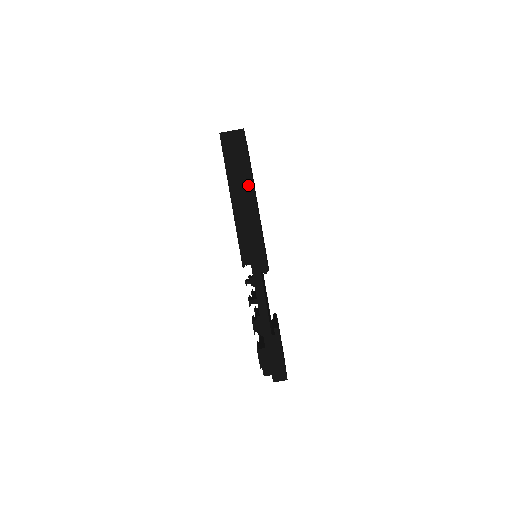
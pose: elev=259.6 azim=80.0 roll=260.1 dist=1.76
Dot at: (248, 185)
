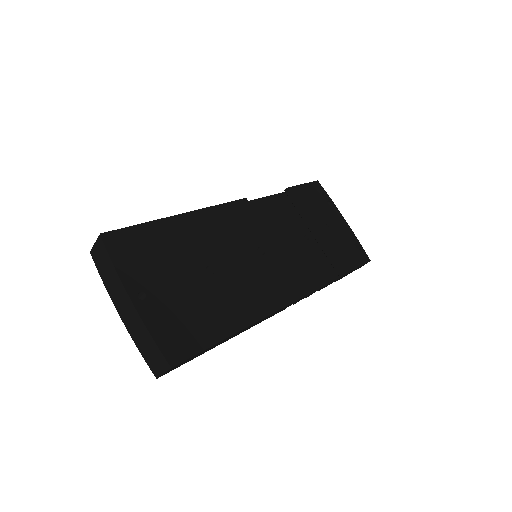
Dot at: occluded
